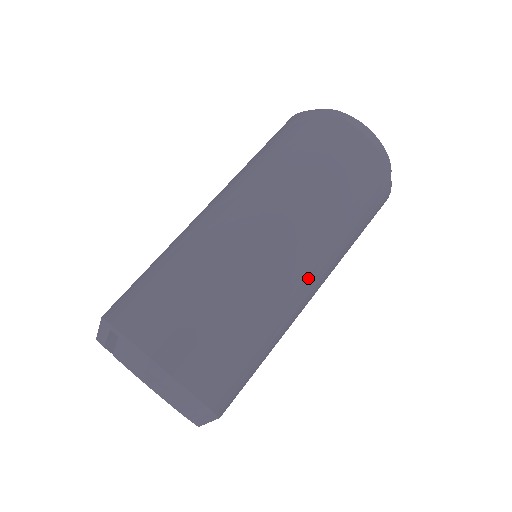
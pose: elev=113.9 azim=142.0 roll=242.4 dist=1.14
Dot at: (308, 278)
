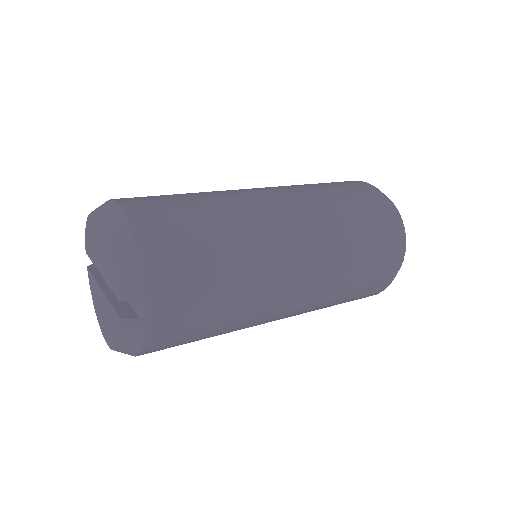
Dot at: (257, 190)
